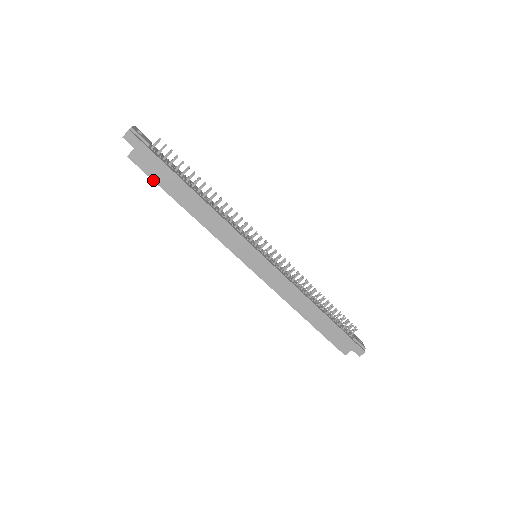
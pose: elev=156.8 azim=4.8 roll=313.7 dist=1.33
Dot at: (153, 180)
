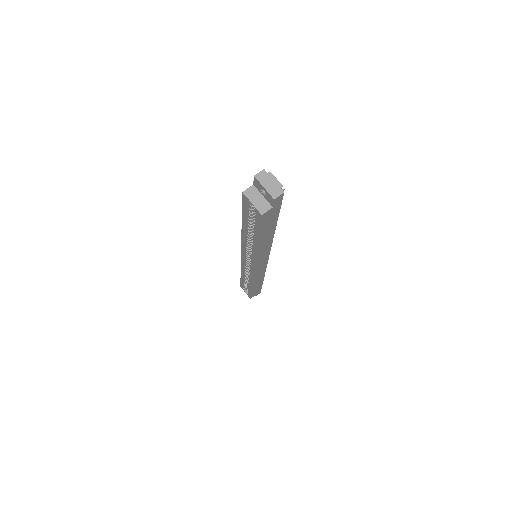
Dot at: (260, 229)
